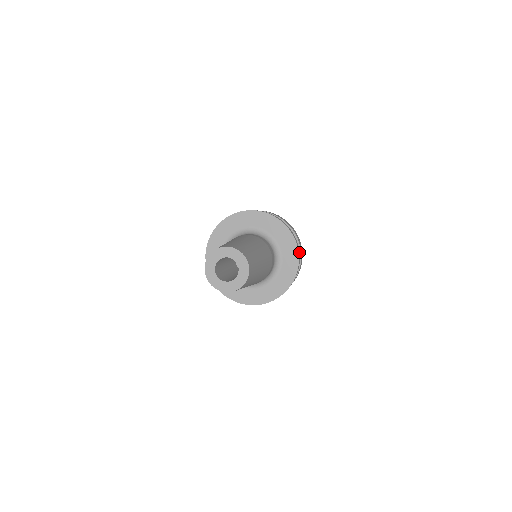
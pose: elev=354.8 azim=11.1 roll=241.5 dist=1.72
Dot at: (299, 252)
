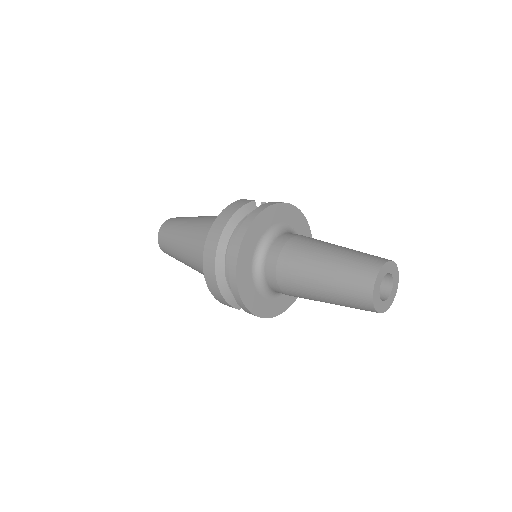
Dot at: occluded
